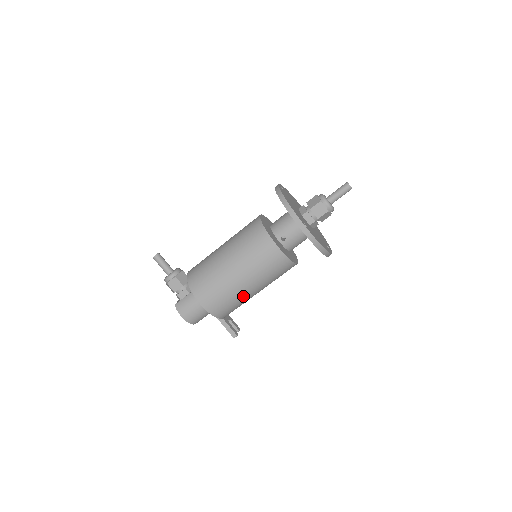
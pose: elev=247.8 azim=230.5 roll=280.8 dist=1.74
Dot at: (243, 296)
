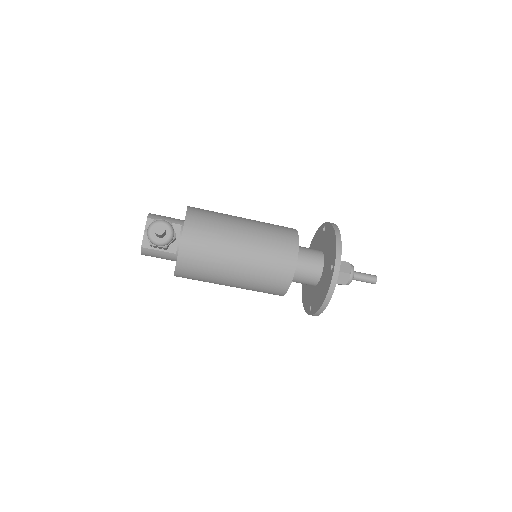
Dot at: occluded
